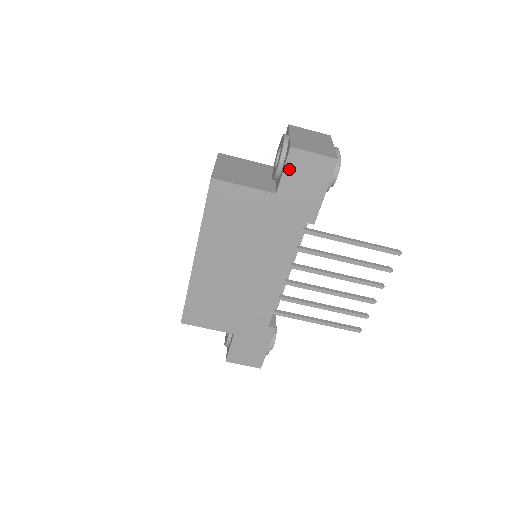
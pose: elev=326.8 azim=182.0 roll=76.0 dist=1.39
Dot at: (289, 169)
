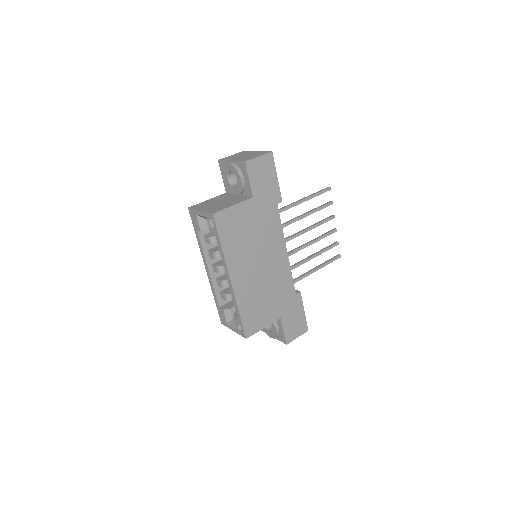
Dot at: (251, 176)
